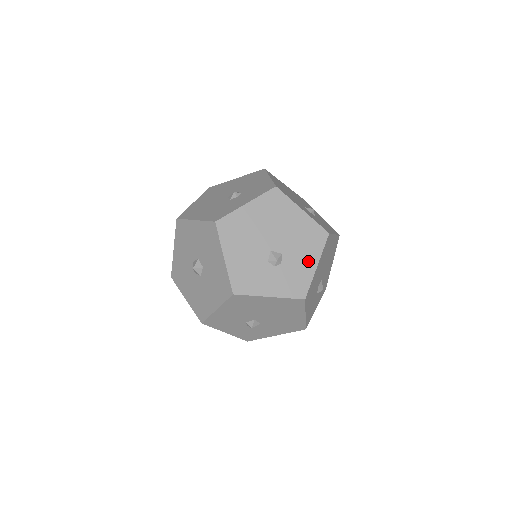
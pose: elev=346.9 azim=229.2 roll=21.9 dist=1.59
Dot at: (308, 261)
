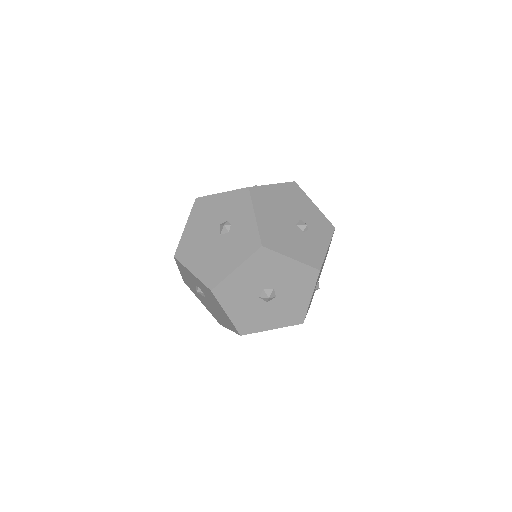
Dot at: occluded
